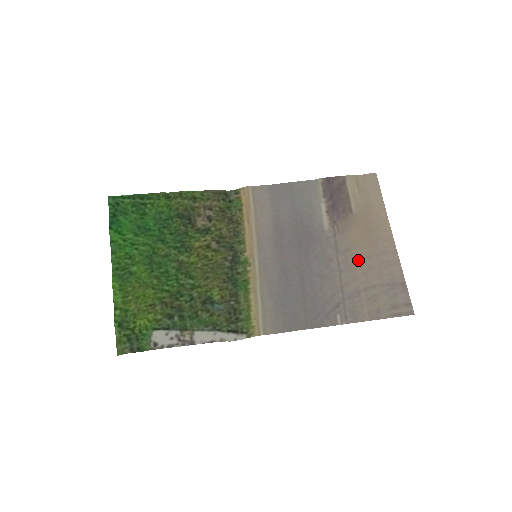
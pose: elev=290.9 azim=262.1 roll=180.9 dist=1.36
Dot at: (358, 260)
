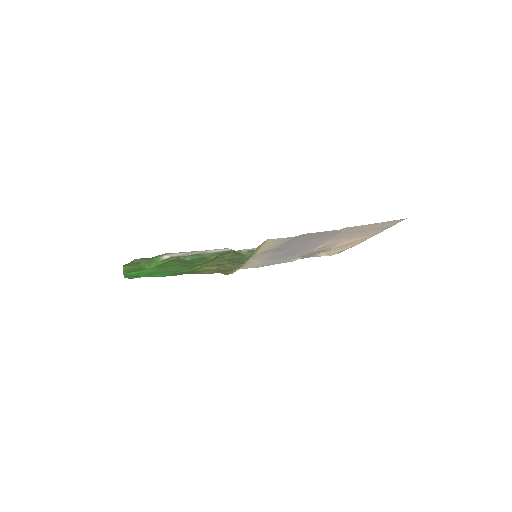
Dot at: (344, 240)
